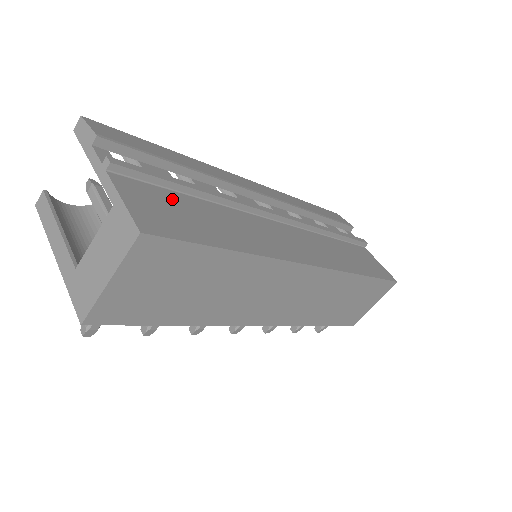
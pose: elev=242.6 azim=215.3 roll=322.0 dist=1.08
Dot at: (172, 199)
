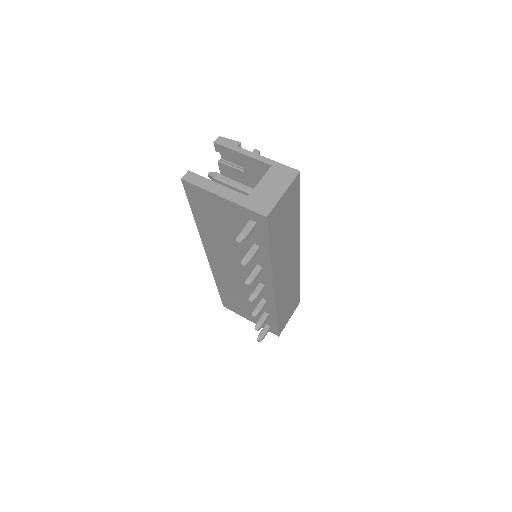
Dot at: occluded
